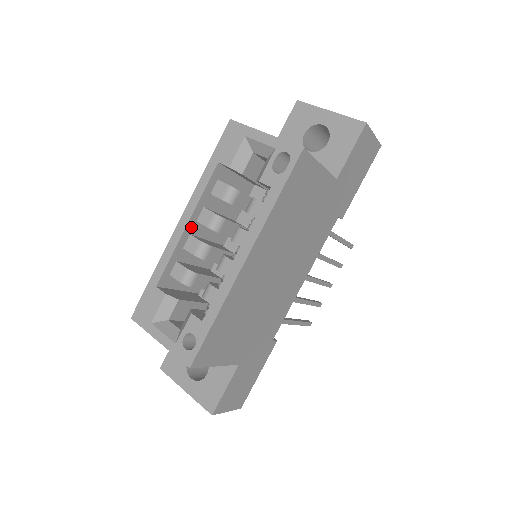
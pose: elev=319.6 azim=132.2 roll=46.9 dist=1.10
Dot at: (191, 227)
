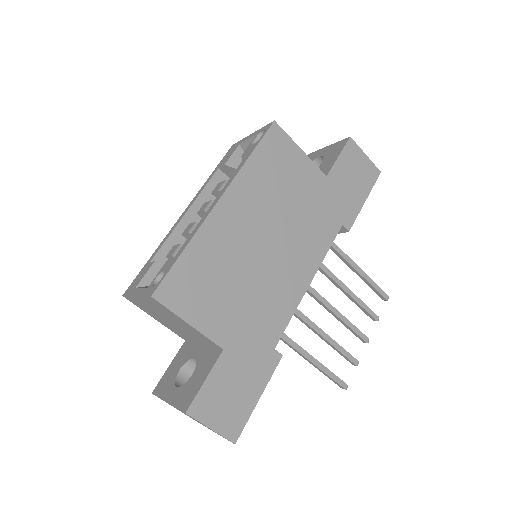
Dot at: (191, 217)
